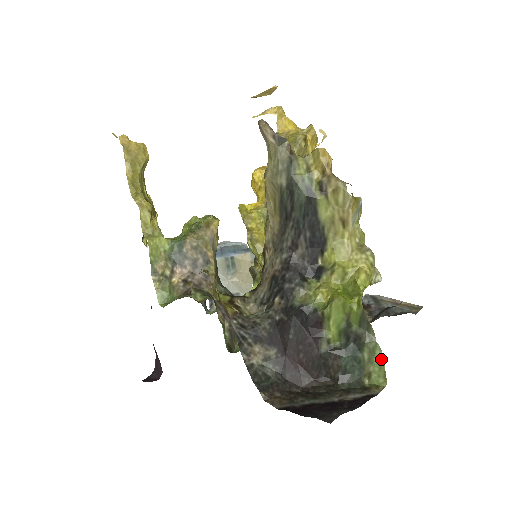
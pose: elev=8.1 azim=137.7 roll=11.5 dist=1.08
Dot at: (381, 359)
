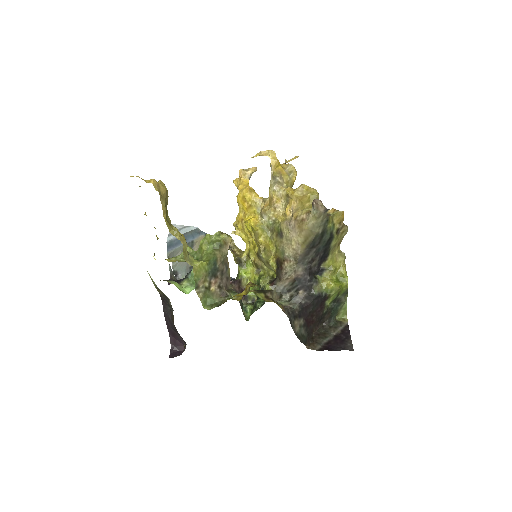
Dot at: (346, 306)
